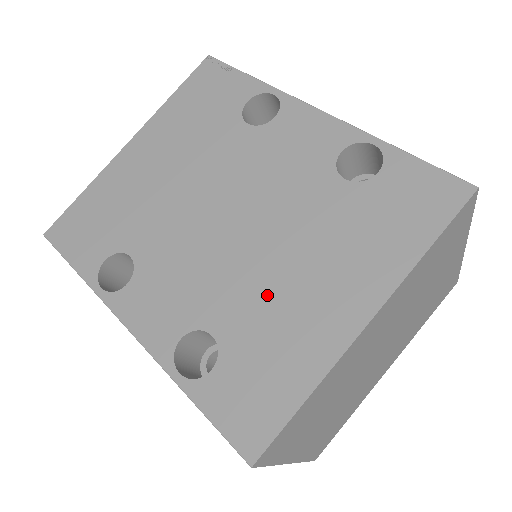
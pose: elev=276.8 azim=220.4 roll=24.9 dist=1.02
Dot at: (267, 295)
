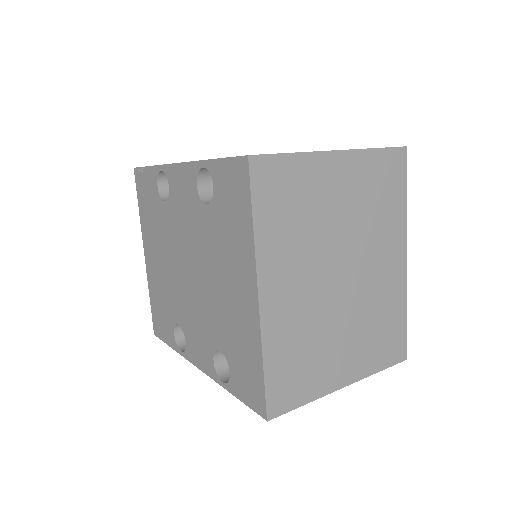
Dot at: (222, 310)
